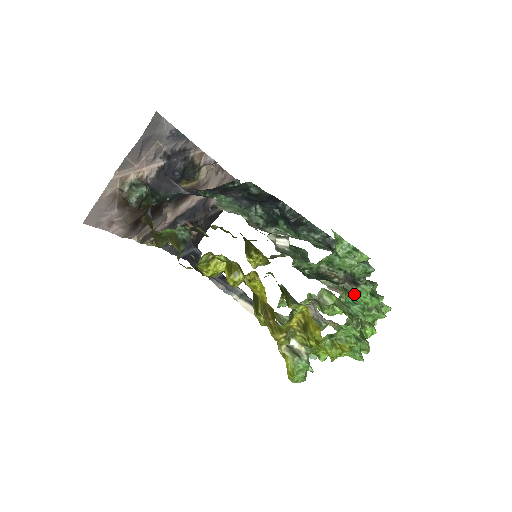
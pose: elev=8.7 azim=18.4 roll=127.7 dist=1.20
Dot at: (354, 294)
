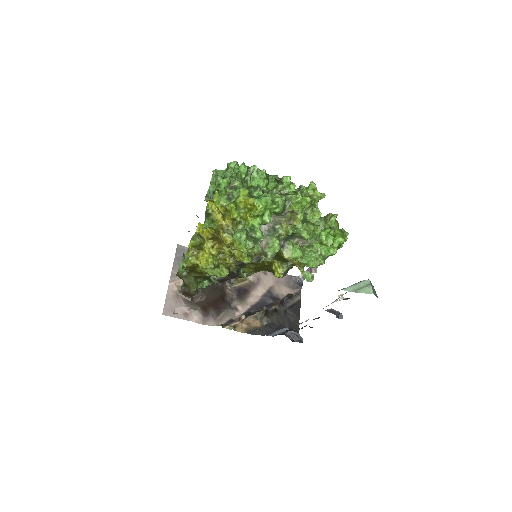
Dot at: occluded
